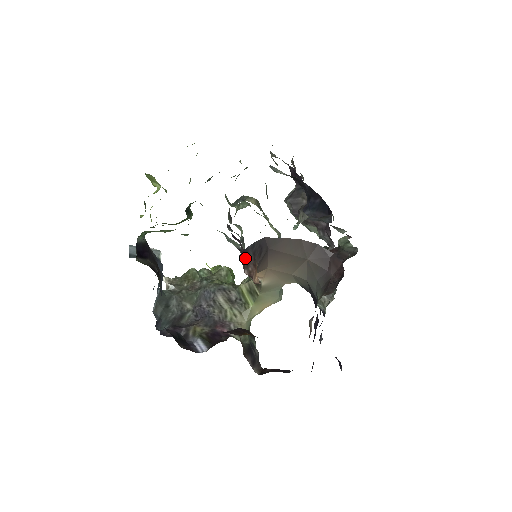
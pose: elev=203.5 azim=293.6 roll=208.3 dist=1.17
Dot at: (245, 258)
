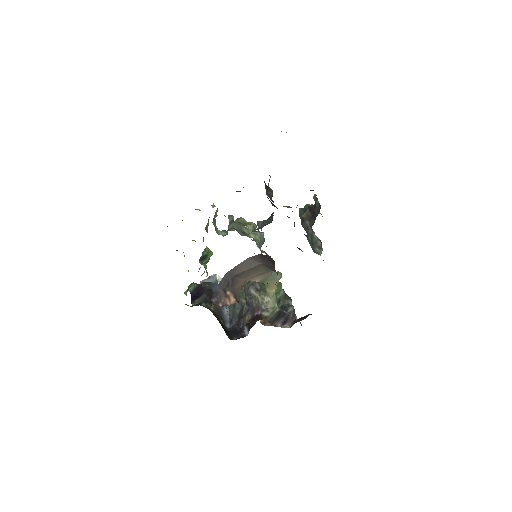
Dot at: (217, 297)
